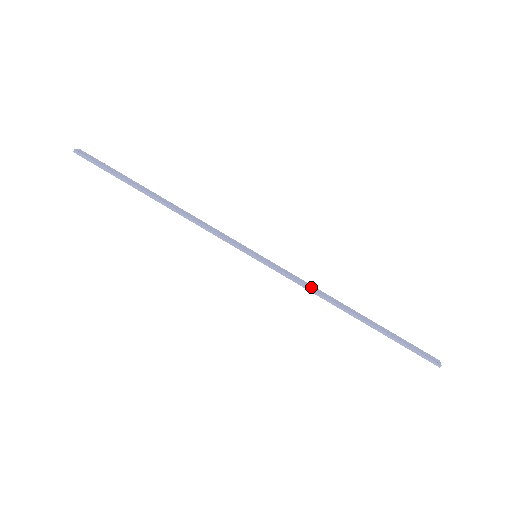
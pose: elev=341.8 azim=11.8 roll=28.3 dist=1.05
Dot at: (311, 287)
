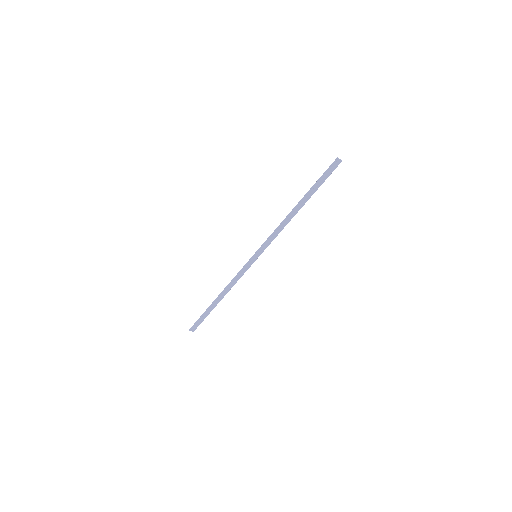
Dot at: (278, 229)
